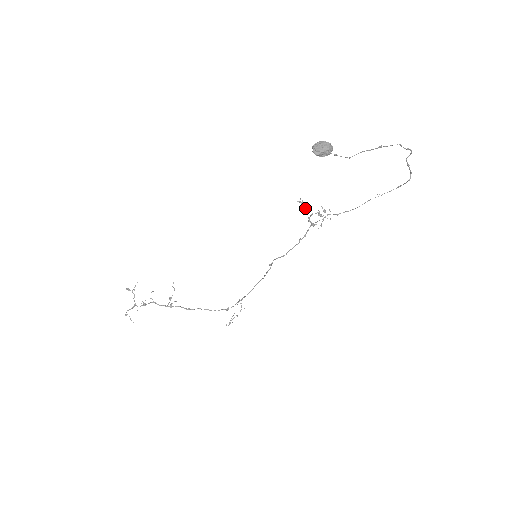
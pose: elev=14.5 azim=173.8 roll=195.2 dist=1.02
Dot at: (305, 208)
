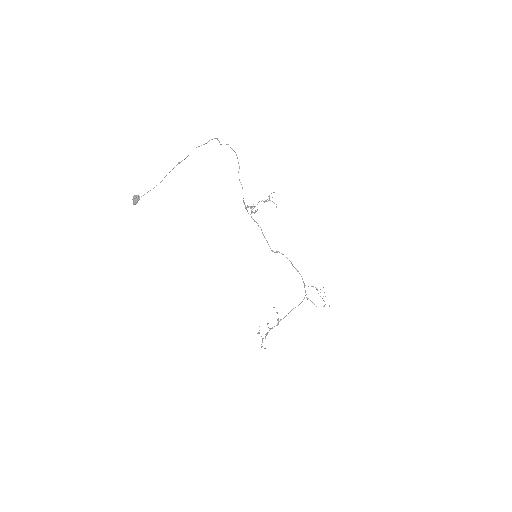
Dot at: (251, 208)
